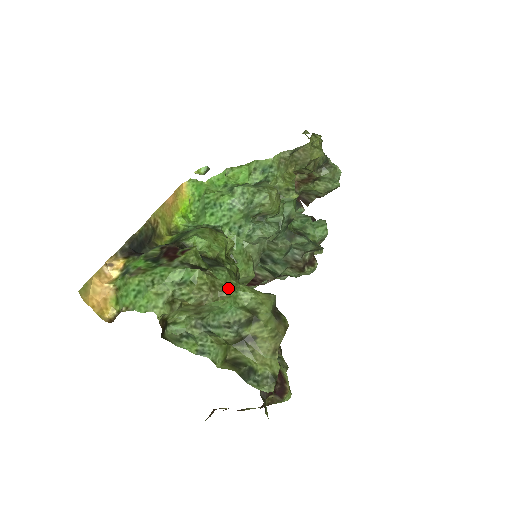
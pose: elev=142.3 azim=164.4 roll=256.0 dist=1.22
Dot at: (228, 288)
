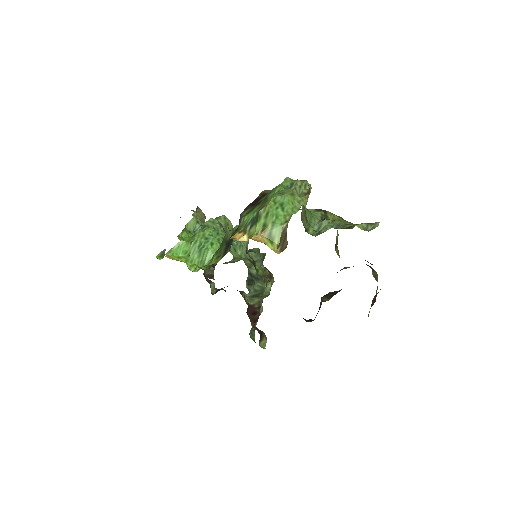
Dot at: occluded
